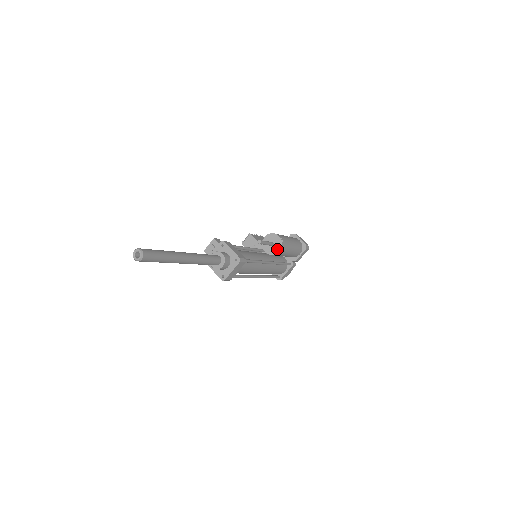
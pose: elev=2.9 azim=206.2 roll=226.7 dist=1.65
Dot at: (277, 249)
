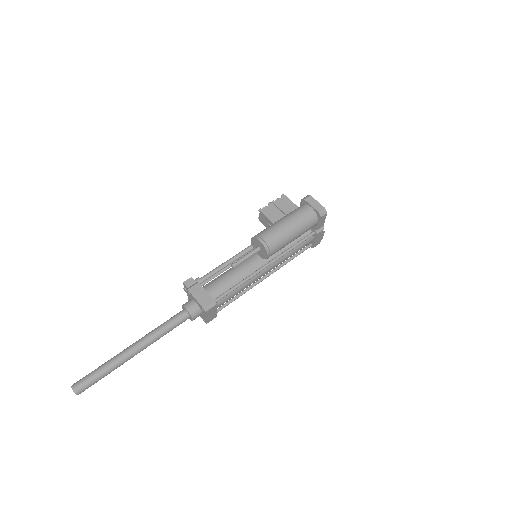
Dot at: (265, 255)
